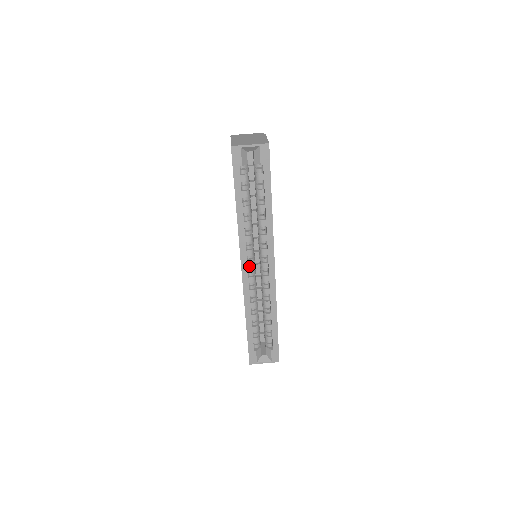
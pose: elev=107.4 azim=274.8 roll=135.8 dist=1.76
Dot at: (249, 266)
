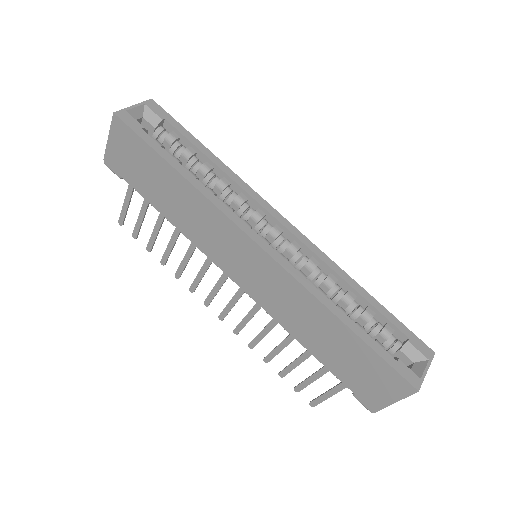
Dot at: (262, 241)
